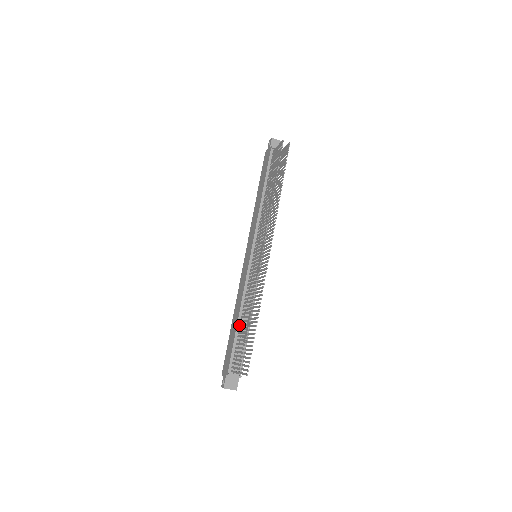
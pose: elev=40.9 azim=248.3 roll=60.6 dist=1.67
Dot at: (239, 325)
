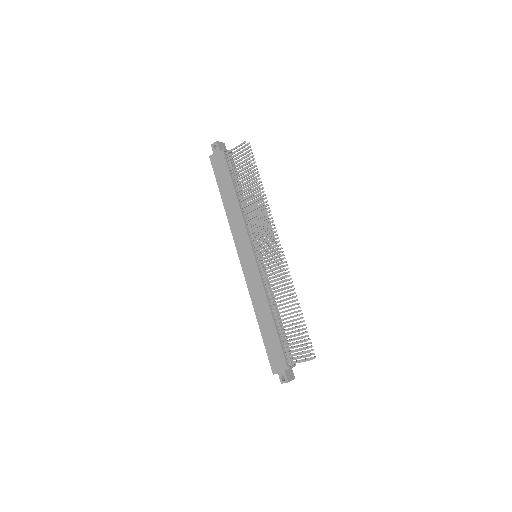
Dot at: (275, 322)
